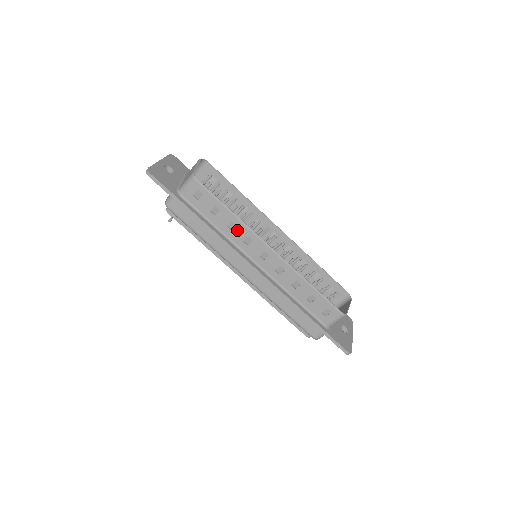
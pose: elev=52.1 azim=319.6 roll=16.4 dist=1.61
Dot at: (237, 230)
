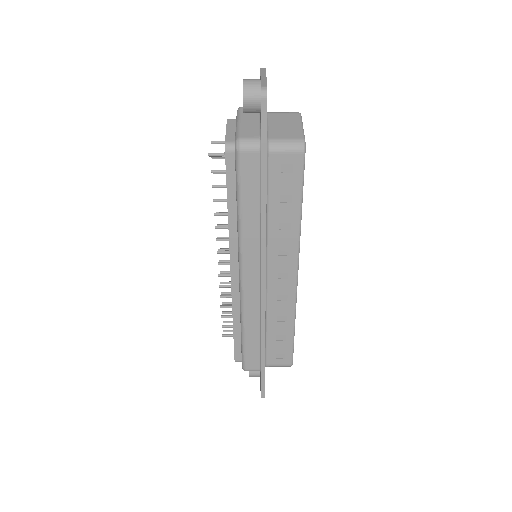
Dot at: (286, 234)
